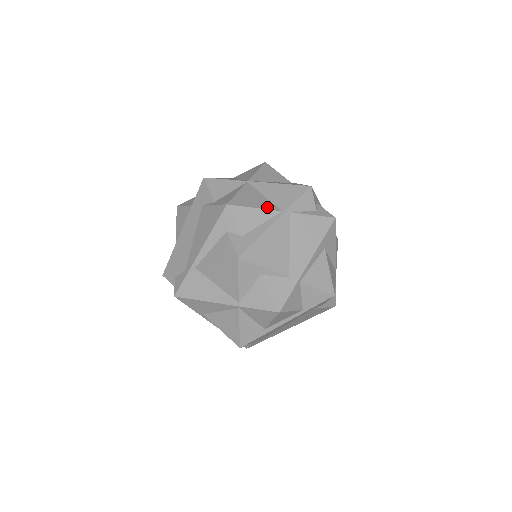
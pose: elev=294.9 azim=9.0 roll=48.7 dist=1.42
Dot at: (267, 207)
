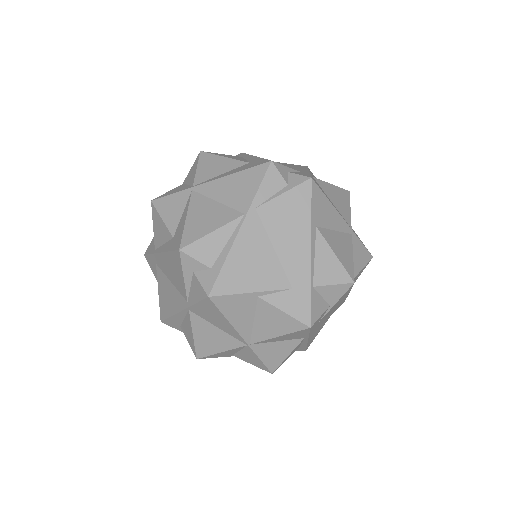
Dot at: occluded
